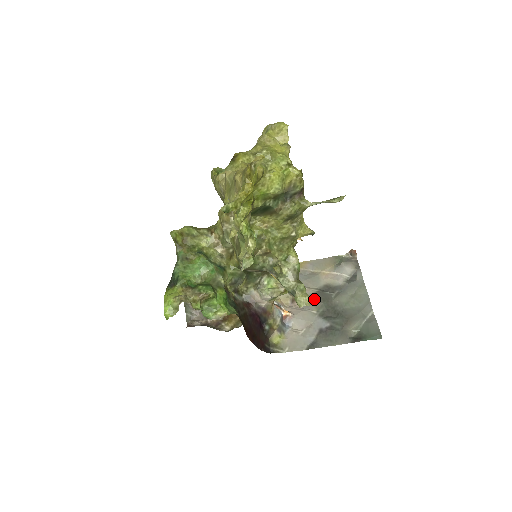
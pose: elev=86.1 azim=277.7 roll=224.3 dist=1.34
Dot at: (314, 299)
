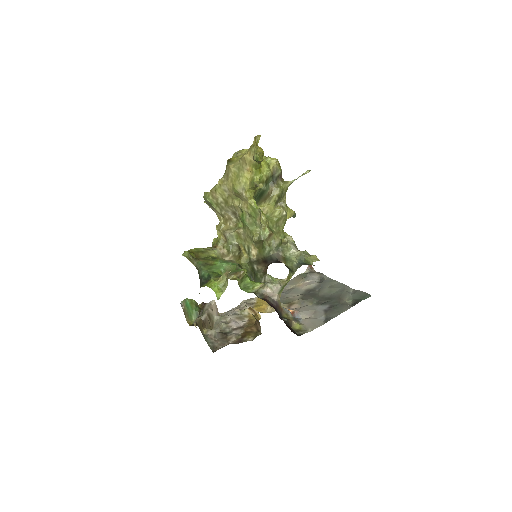
Dot at: (305, 298)
